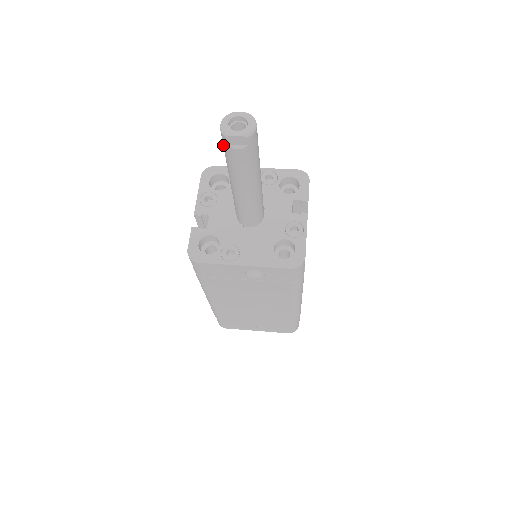
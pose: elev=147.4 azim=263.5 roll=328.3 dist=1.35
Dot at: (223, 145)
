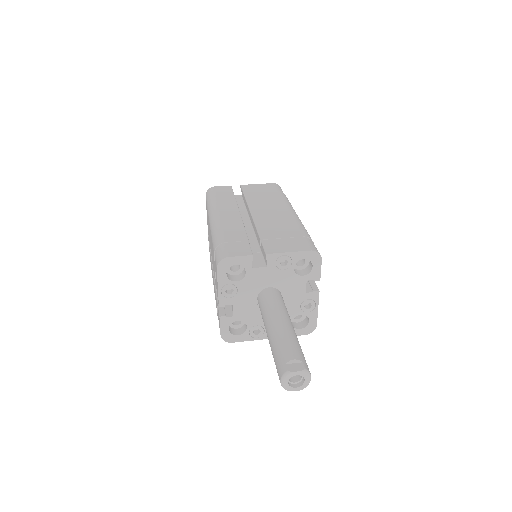
Dot at: occluded
